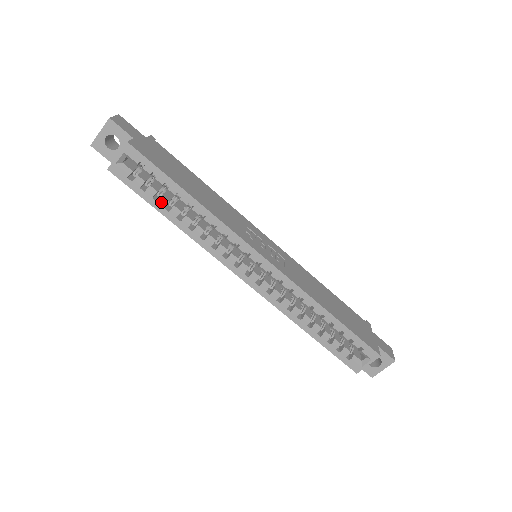
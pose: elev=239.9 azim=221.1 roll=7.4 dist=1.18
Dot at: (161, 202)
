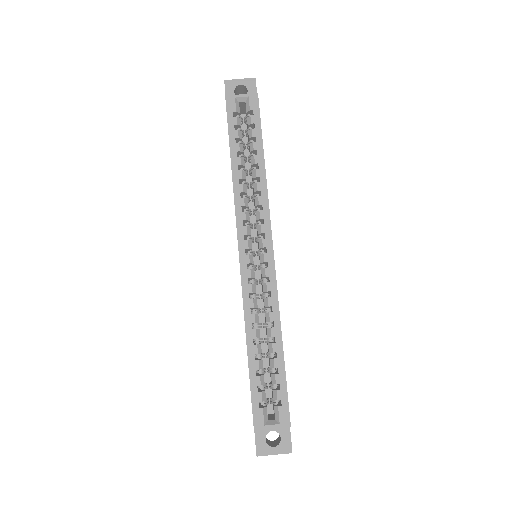
Dot at: (239, 146)
